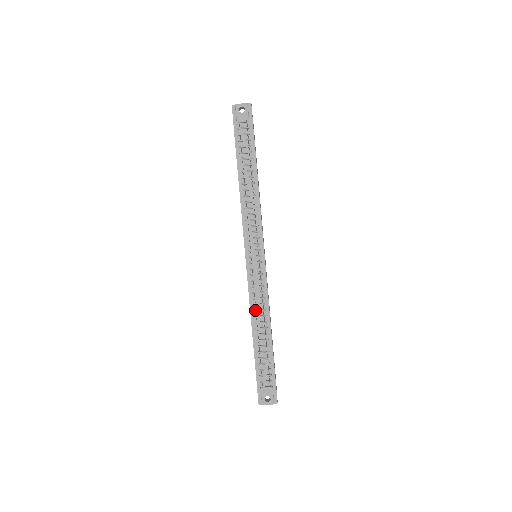
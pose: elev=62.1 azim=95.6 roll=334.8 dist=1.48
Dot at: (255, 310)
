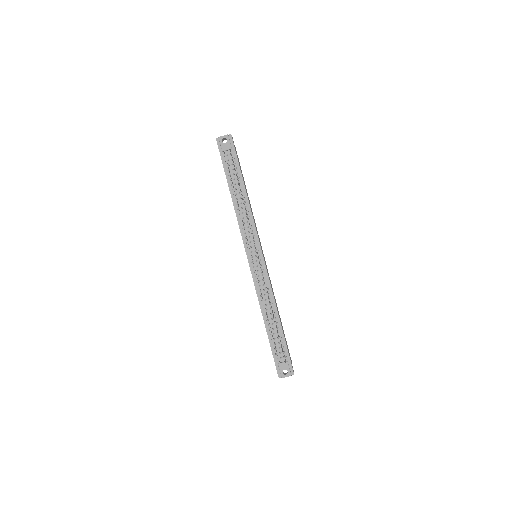
Dot at: (262, 300)
